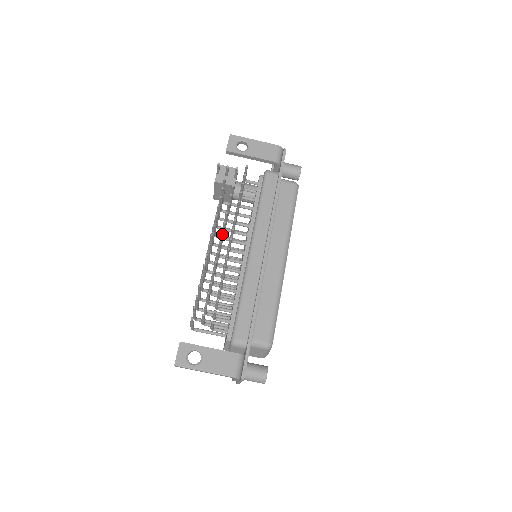
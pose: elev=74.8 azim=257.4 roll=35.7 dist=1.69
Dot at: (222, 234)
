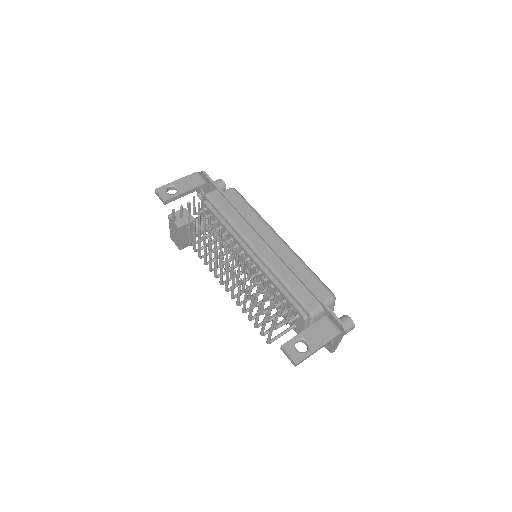
Dot at: occluded
